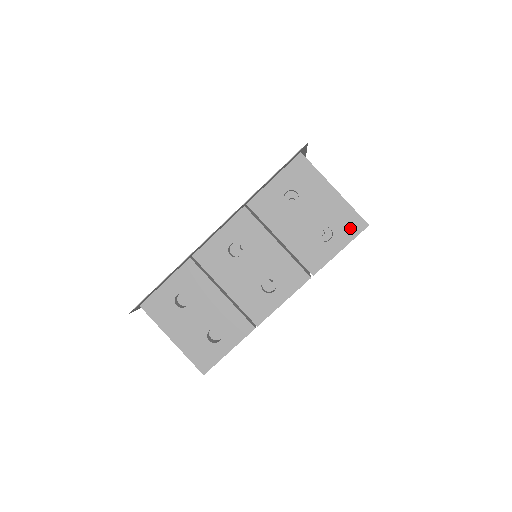
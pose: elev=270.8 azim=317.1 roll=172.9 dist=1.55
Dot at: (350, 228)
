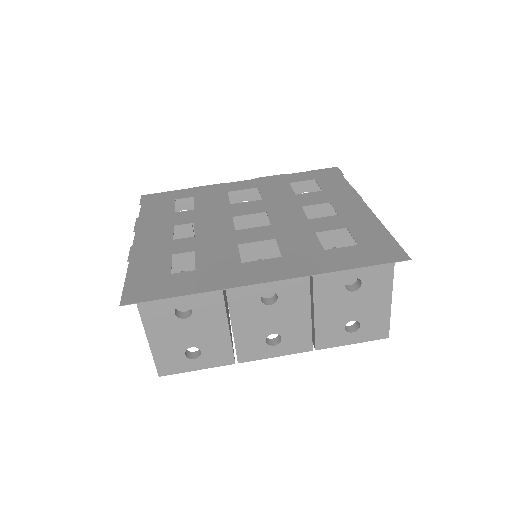
Dot at: (374, 332)
